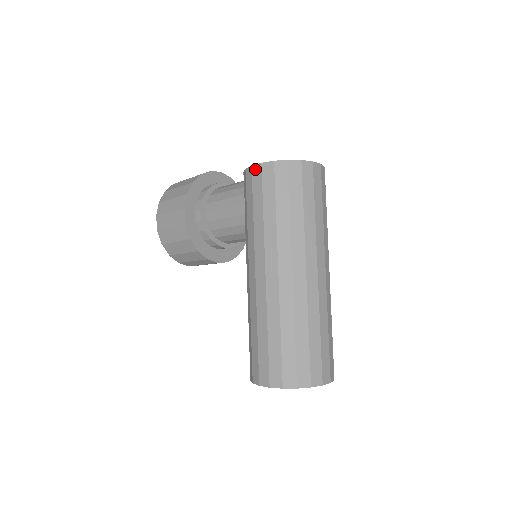
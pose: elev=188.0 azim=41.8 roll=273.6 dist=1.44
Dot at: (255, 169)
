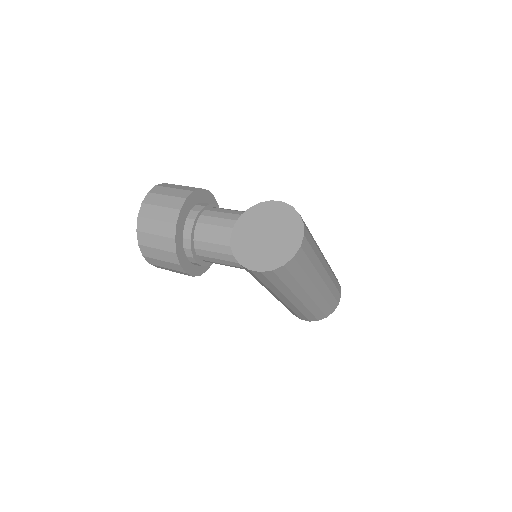
Dot at: (254, 272)
